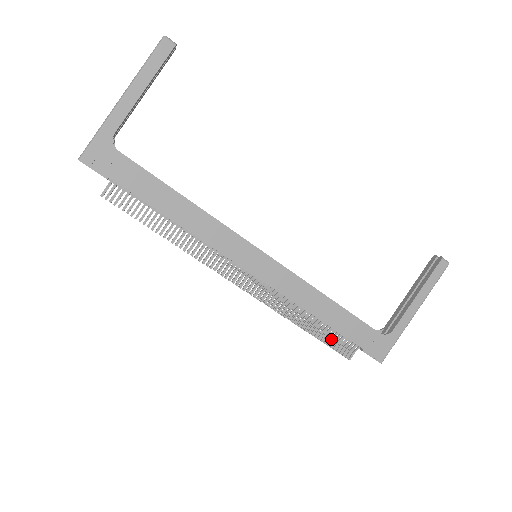
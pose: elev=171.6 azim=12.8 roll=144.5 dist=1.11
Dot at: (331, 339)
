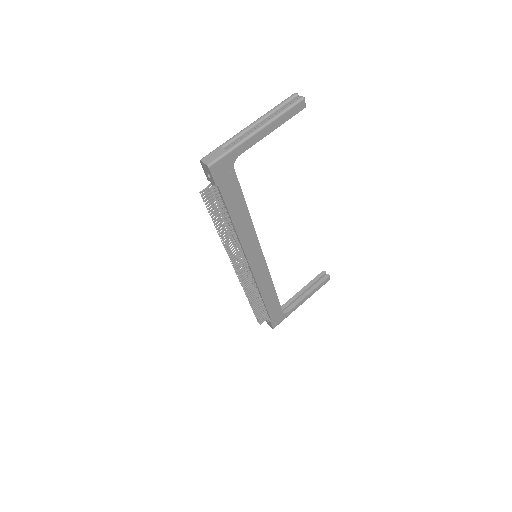
Dot at: (260, 312)
